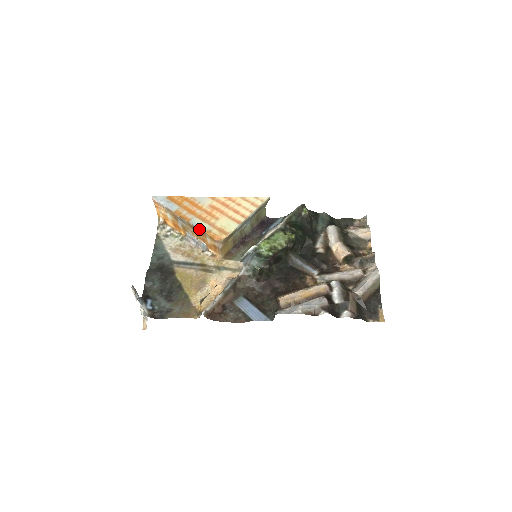
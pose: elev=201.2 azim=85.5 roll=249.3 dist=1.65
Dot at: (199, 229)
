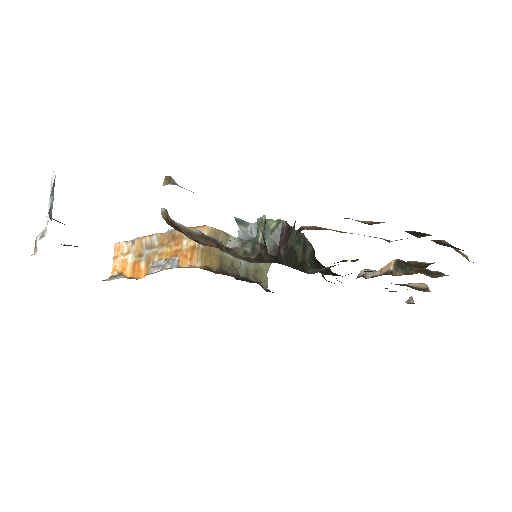
Dot at: (175, 230)
